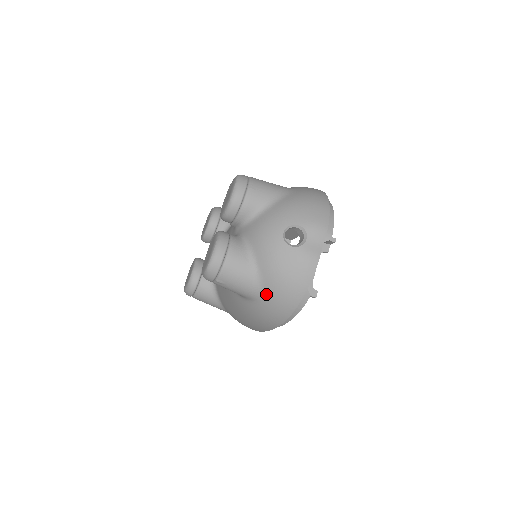
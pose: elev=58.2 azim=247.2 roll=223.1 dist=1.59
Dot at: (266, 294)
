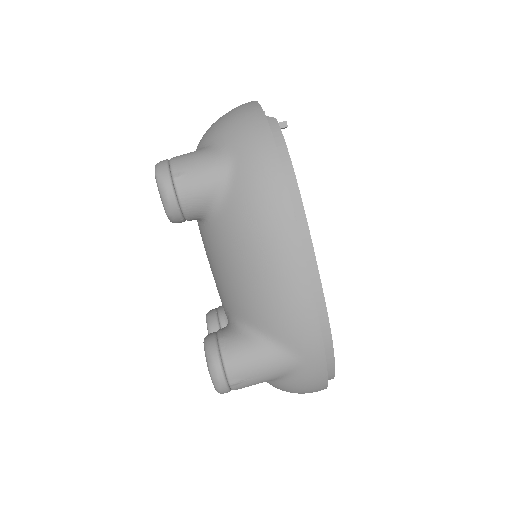
Dot at: (231, 146)
